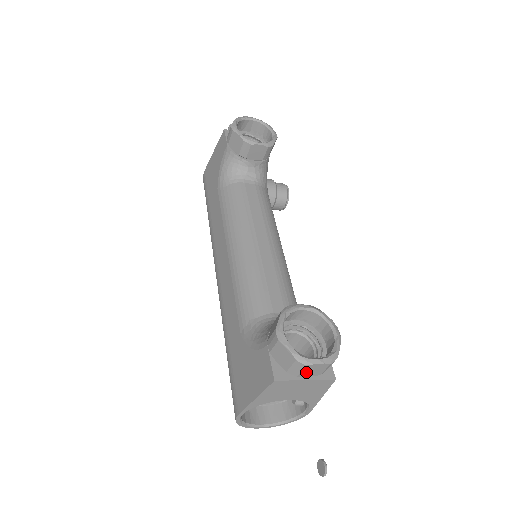
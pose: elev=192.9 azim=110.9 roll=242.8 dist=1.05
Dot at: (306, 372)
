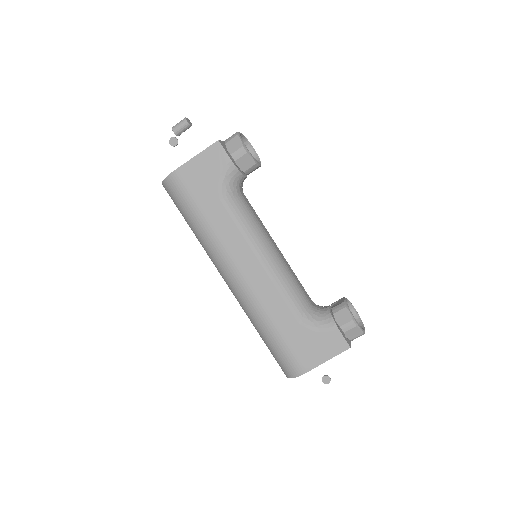
Dot at: occluded
